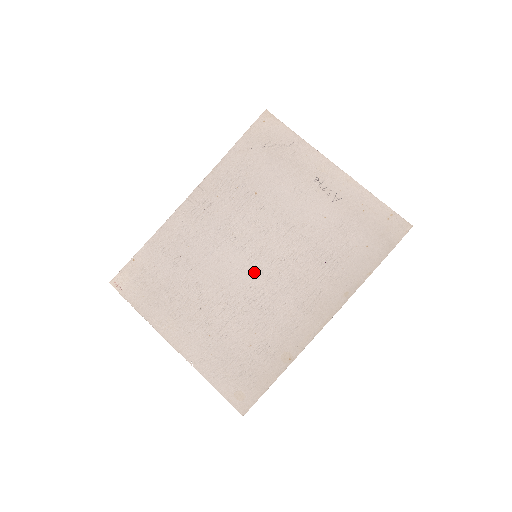
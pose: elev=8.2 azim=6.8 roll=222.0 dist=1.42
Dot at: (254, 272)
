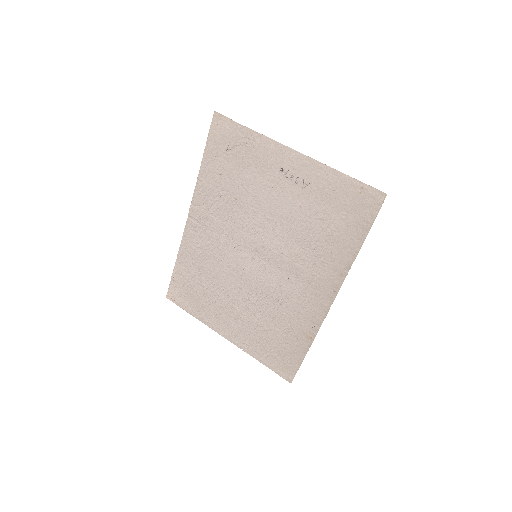
Dot at: (259, 270)
